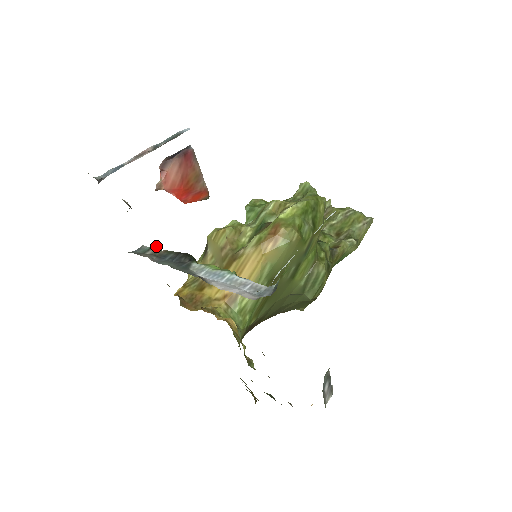
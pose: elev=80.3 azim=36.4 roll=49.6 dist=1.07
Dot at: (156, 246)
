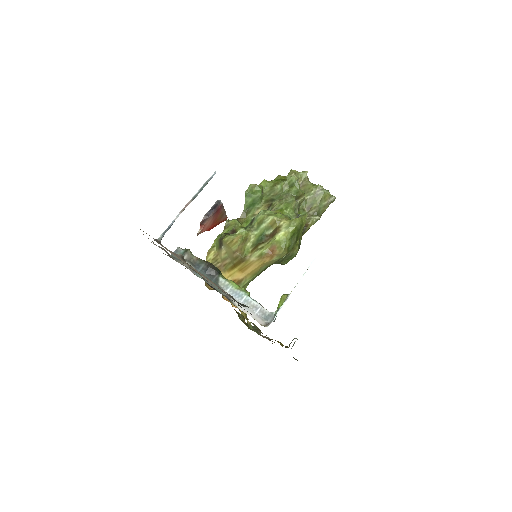
Dot at: (189, 251)
